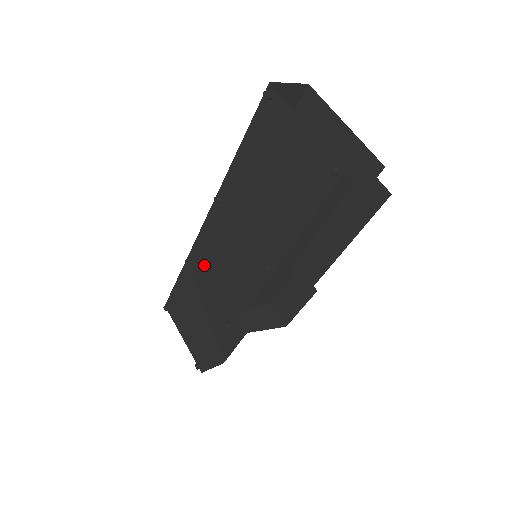
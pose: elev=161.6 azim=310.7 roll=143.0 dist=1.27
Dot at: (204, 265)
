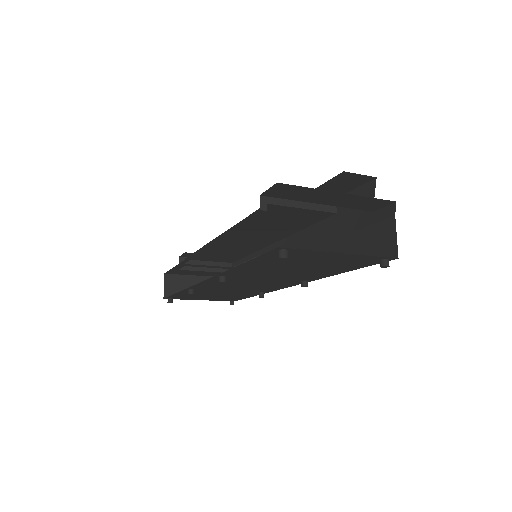
Dot at: occluded
